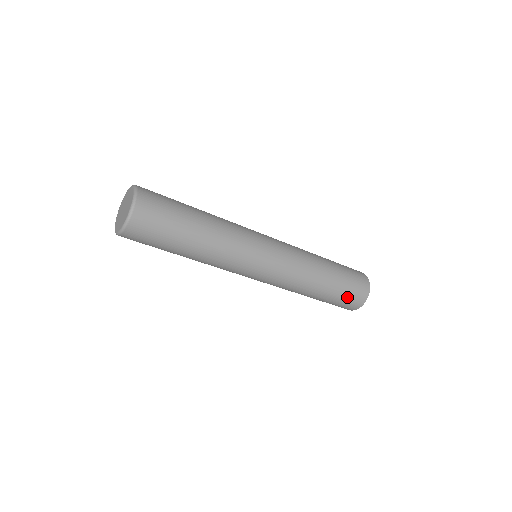
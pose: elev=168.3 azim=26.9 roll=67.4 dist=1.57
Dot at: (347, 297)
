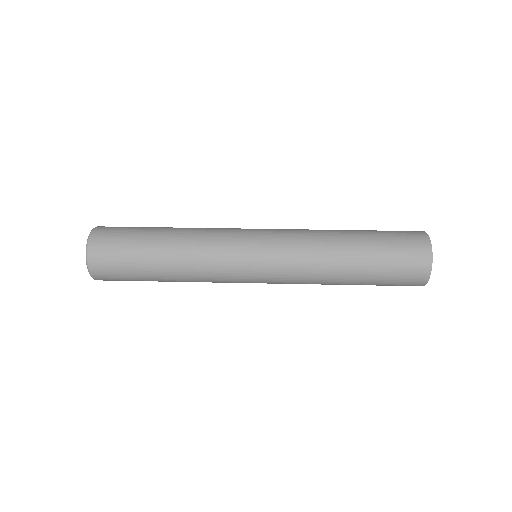
Dot at: (398, 250)
